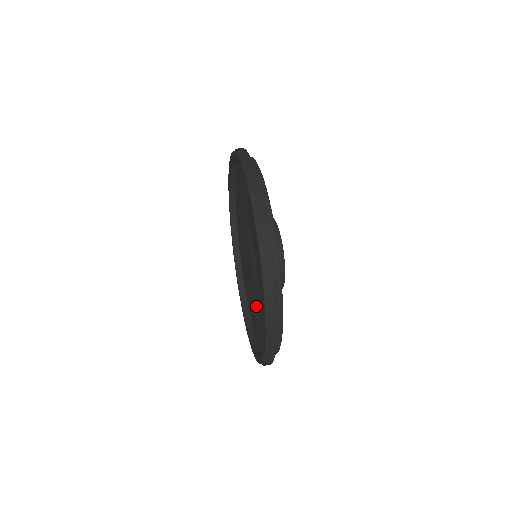
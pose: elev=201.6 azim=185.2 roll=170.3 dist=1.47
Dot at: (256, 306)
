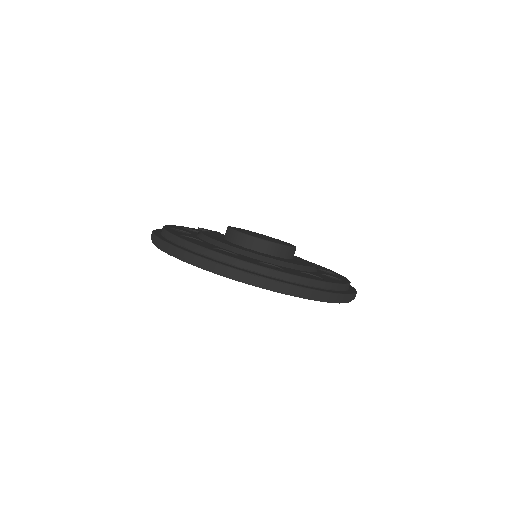
Dot at: occluded
